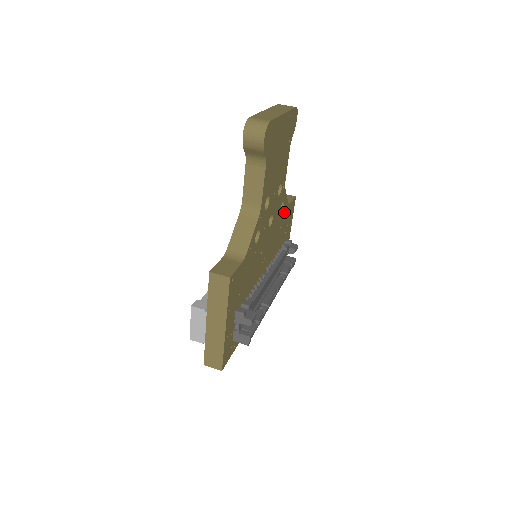
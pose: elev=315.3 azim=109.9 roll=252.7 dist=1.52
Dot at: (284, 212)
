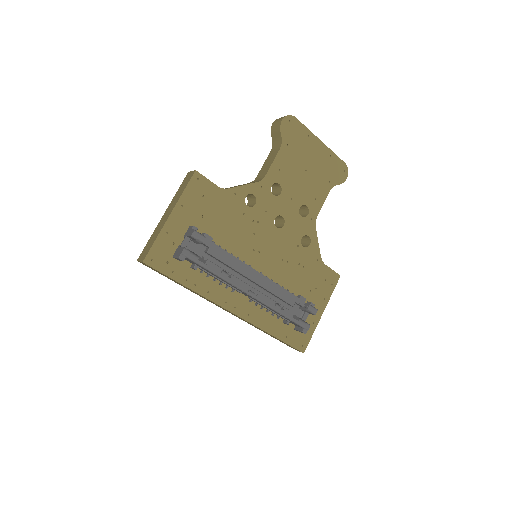
Dot at: (311, 257)
